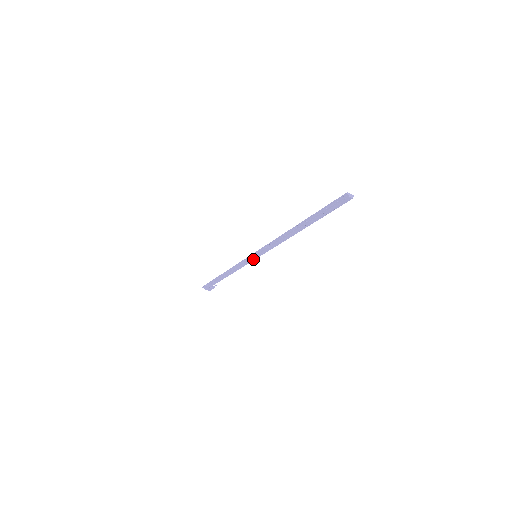
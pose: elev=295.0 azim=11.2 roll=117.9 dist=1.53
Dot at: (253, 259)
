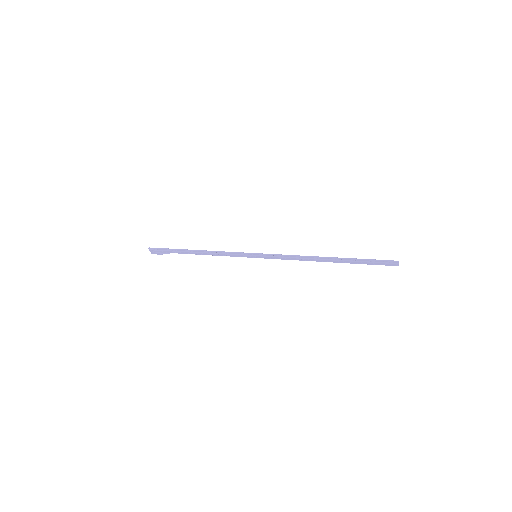
Dot at: (250, 257)
